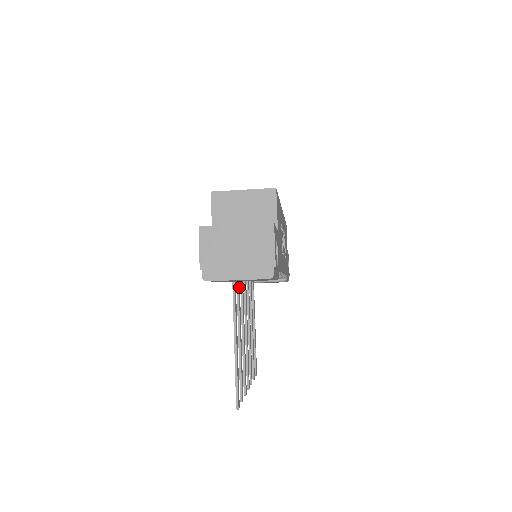
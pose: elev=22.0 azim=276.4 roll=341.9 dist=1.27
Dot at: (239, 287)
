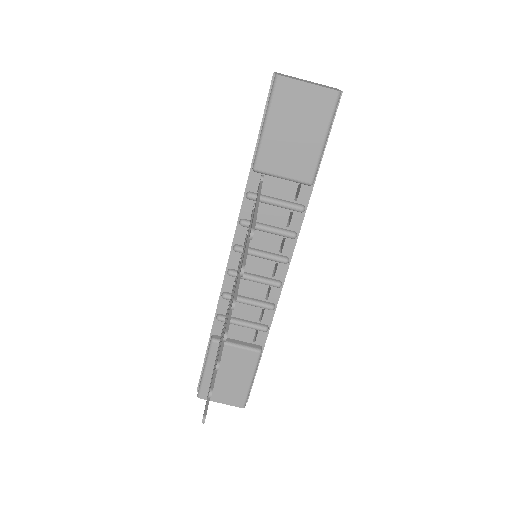
Dot at: occluded
